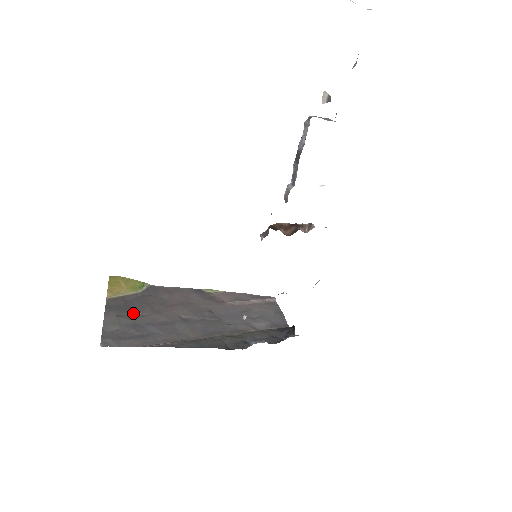
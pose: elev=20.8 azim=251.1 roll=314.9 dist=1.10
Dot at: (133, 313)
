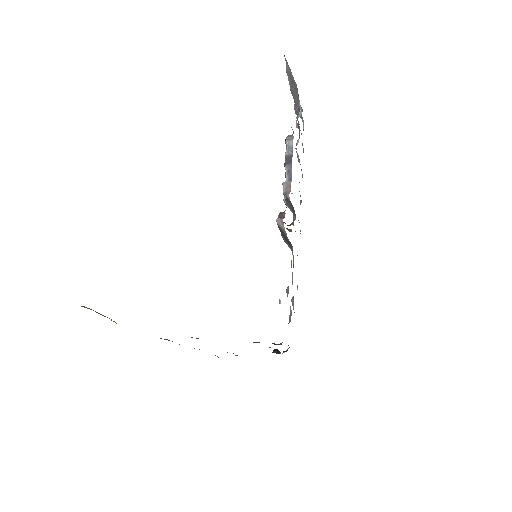
Dot at: occluded
